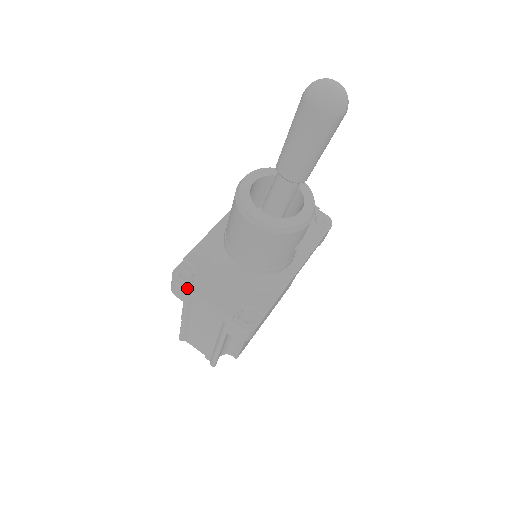
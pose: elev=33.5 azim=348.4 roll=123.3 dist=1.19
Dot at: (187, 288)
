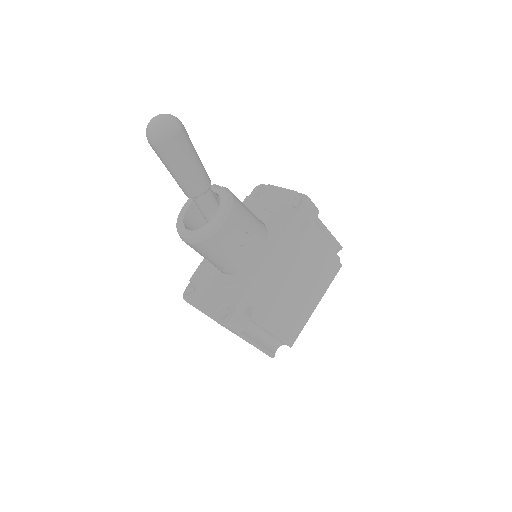
Dot at: (188, 302)
